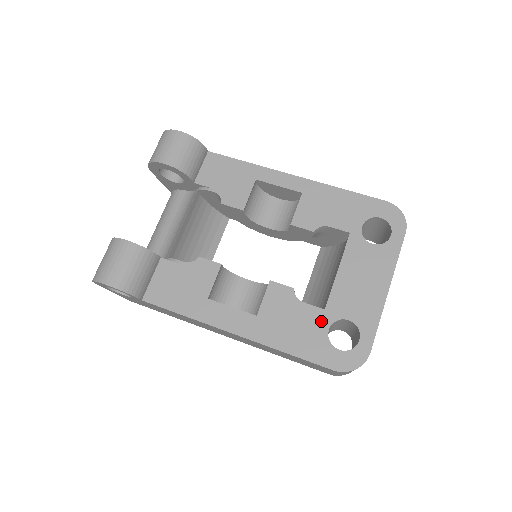
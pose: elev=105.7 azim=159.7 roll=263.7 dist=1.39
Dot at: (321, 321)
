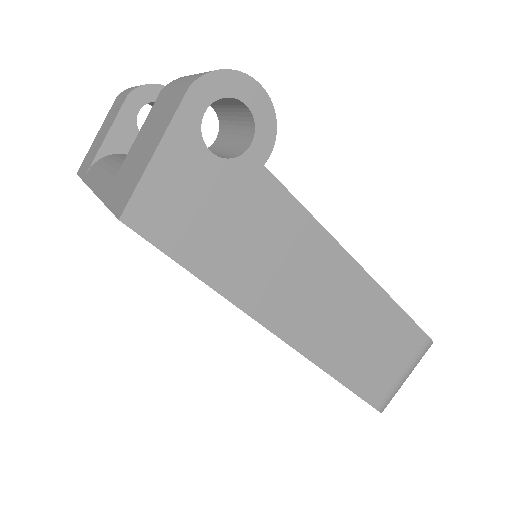
Dot at: occluded
